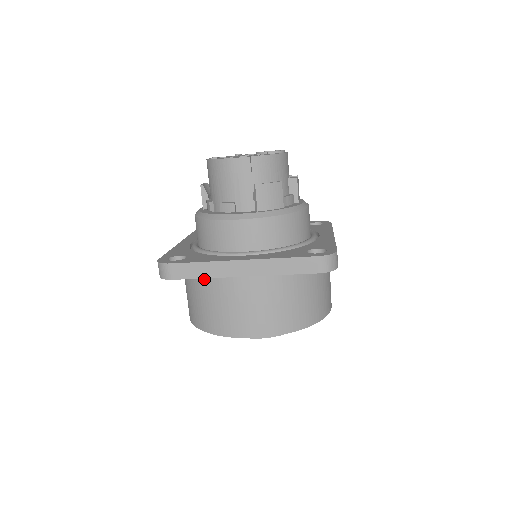
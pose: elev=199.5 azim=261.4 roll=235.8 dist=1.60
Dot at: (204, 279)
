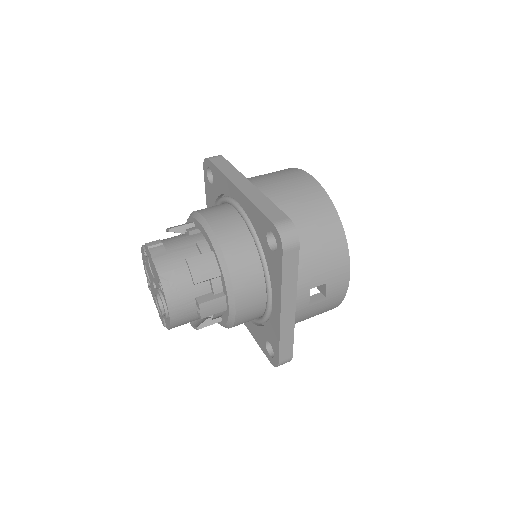
Dot at: occluded
